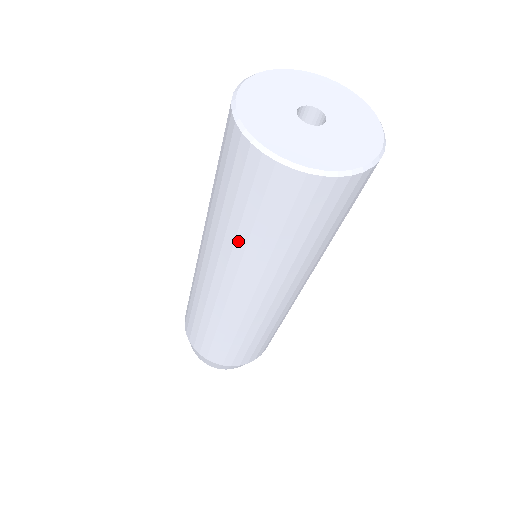
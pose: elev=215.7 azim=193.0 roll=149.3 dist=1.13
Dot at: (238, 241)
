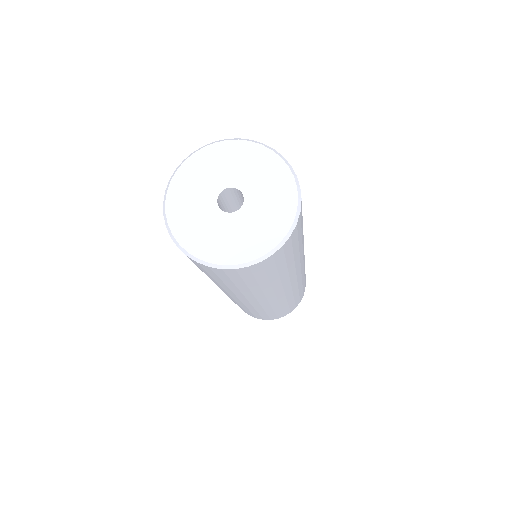
Dot at: occluded
